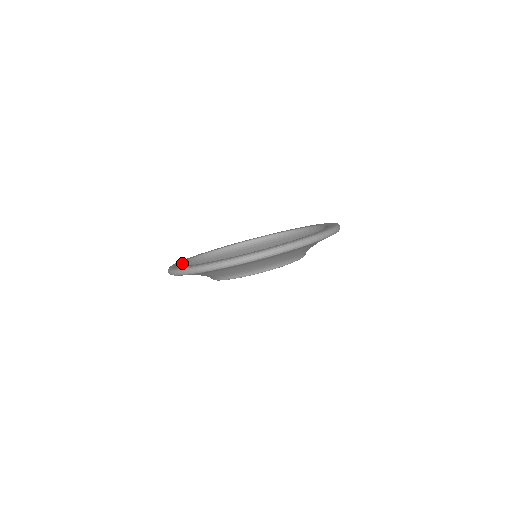
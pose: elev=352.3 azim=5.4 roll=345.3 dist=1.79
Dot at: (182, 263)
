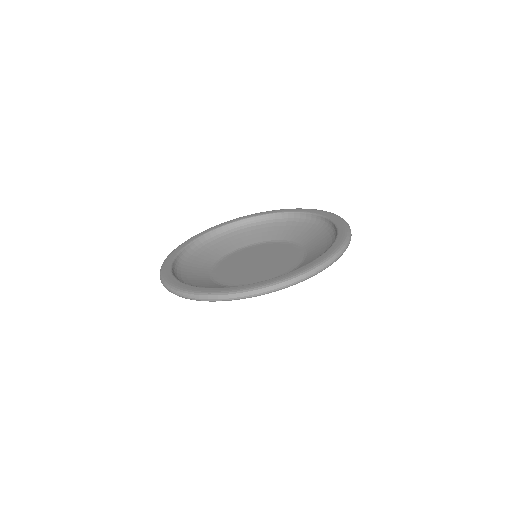
Dot at: (189, 245)
